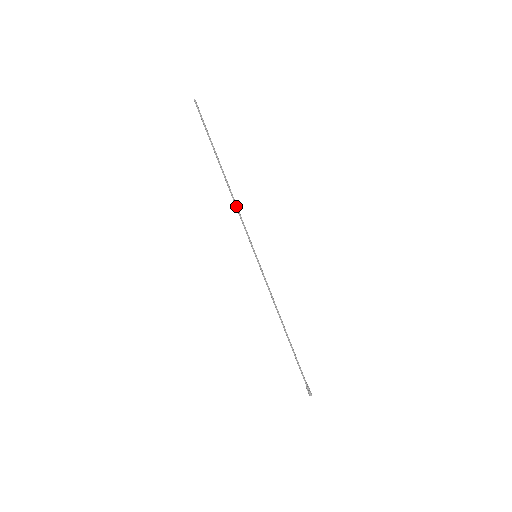
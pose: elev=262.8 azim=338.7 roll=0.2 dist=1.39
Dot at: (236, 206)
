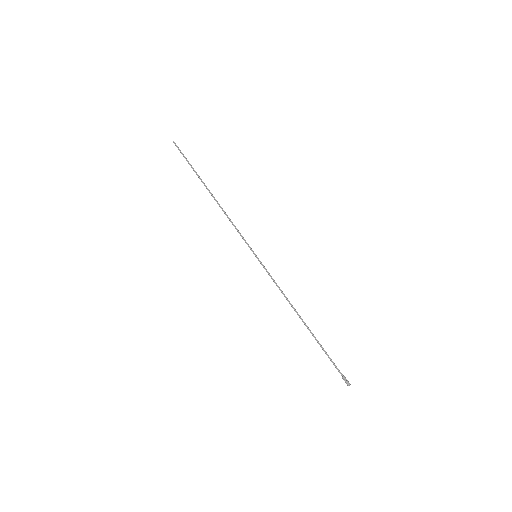
Dot at: (227, 216)
